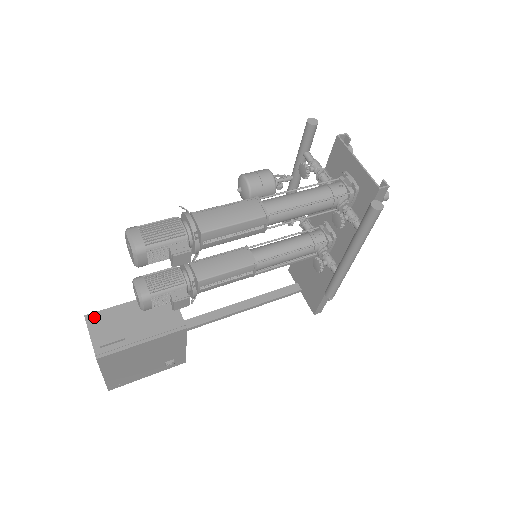
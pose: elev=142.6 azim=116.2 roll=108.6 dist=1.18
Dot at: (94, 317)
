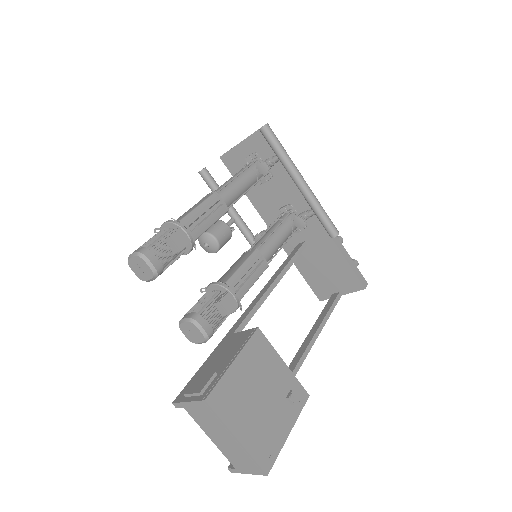
Dot at: (181, 395)
